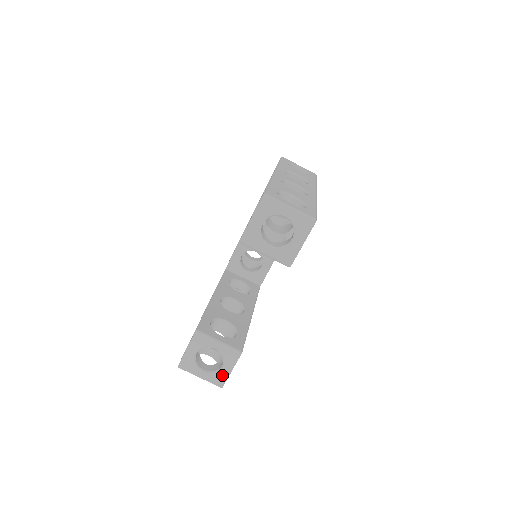
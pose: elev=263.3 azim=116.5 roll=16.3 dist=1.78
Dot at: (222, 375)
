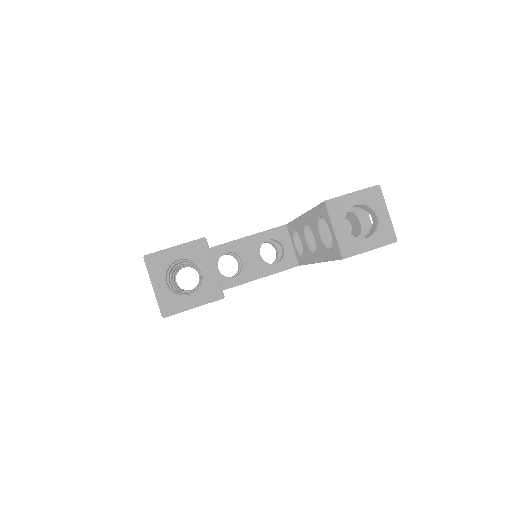
Dot at: (180, 304)
